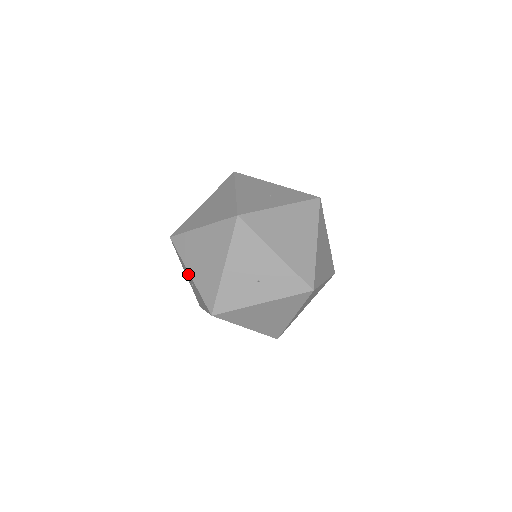
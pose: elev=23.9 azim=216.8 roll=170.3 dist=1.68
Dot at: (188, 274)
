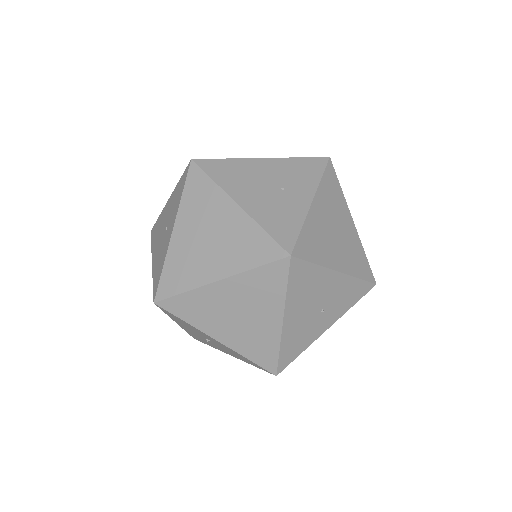
Dot at: occluded
